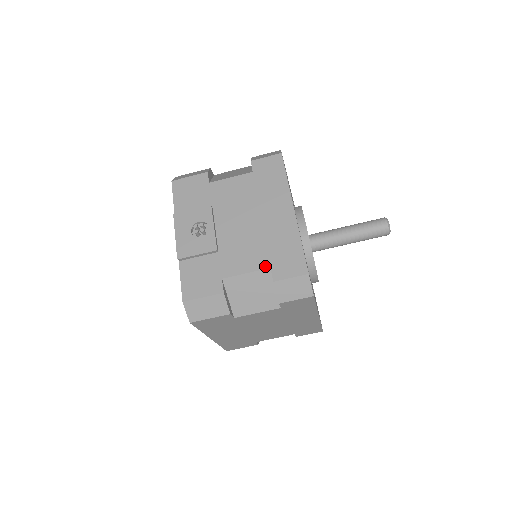
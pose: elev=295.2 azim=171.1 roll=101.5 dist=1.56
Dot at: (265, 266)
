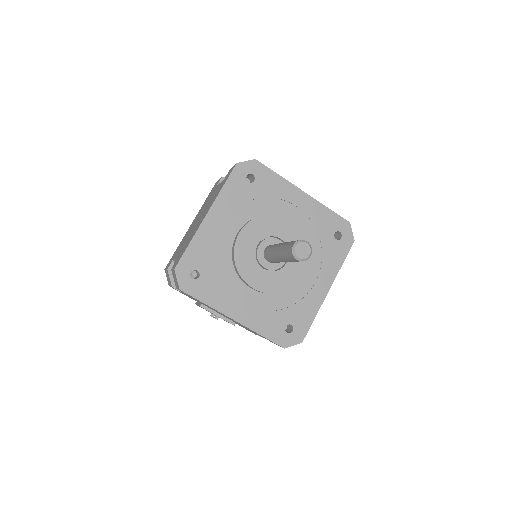
Dot at: occluded
